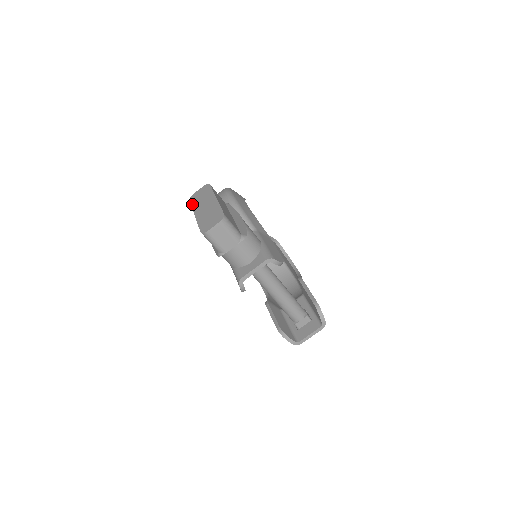
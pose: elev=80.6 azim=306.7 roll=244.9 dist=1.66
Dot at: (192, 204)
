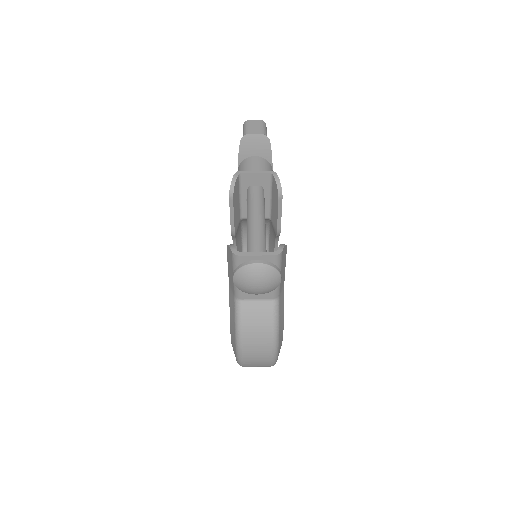
Dot at: occluded
